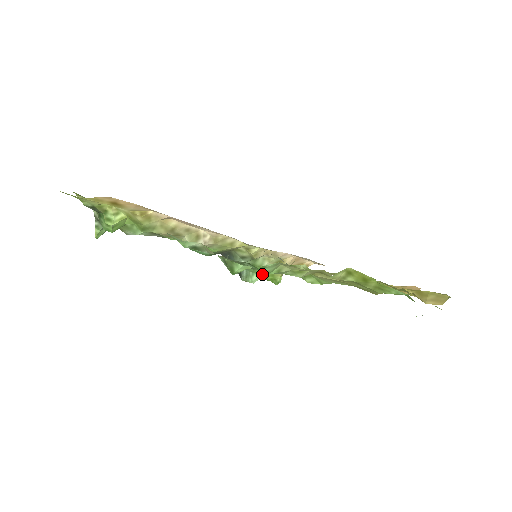
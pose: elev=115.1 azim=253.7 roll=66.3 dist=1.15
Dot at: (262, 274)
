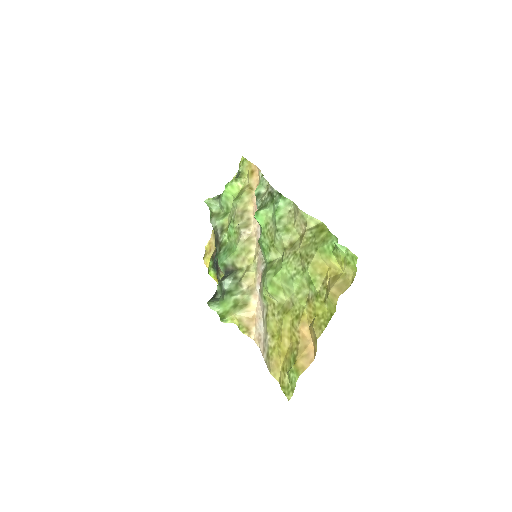
Dot at: (222, 309)
